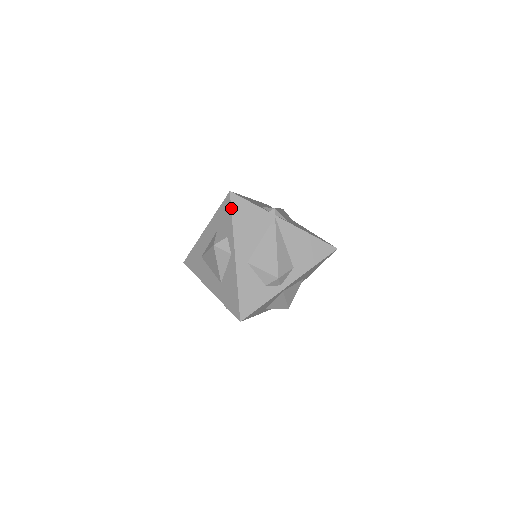
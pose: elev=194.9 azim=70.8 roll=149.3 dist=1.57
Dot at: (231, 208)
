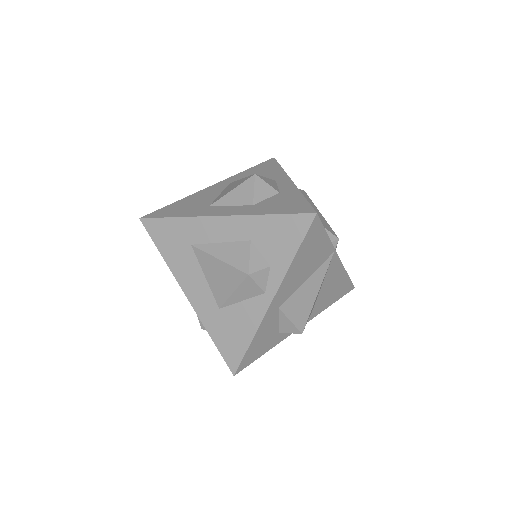
Dot at: (304, 237)
